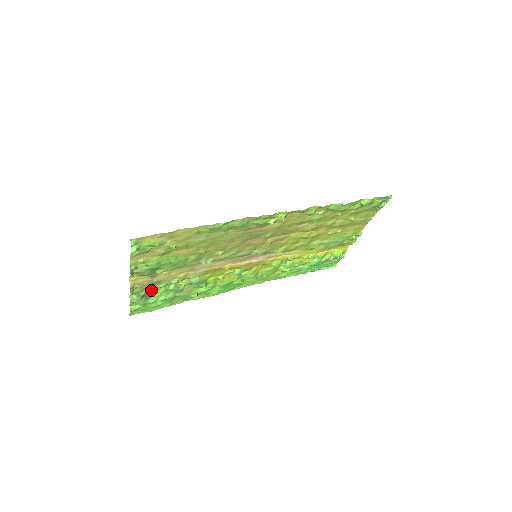
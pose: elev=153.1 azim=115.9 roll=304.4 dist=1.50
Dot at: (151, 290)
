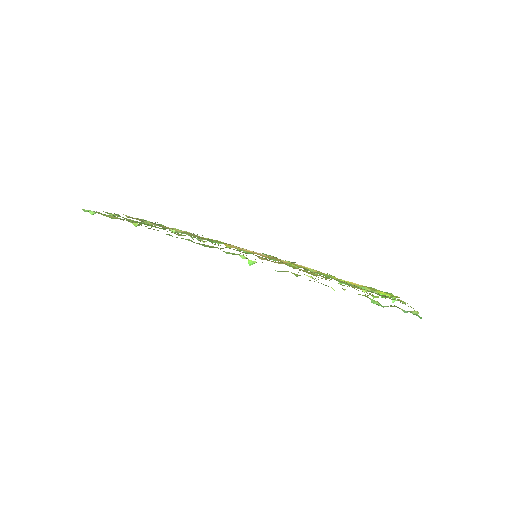
Dot at: occluded
